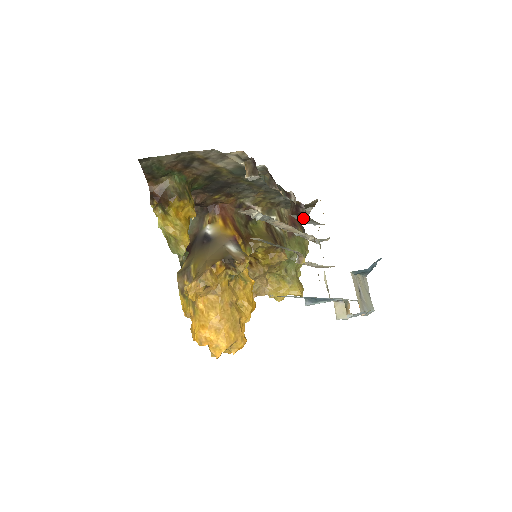
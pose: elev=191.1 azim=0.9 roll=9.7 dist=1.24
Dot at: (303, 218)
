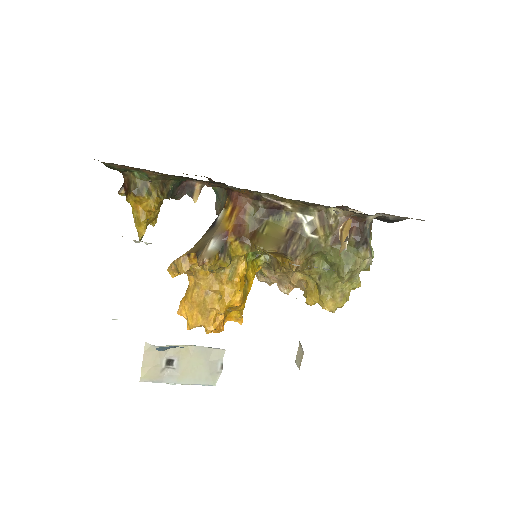
Dot at: occluded
